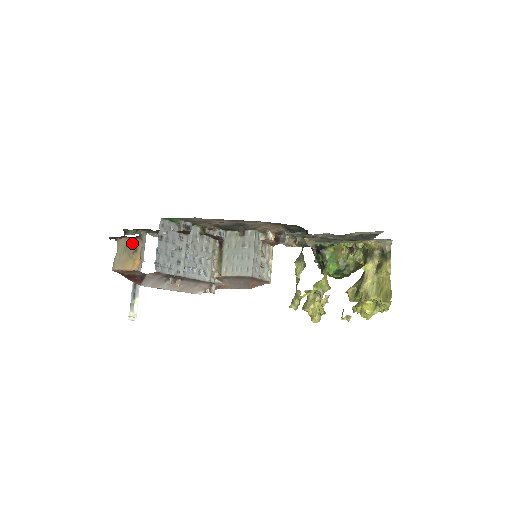
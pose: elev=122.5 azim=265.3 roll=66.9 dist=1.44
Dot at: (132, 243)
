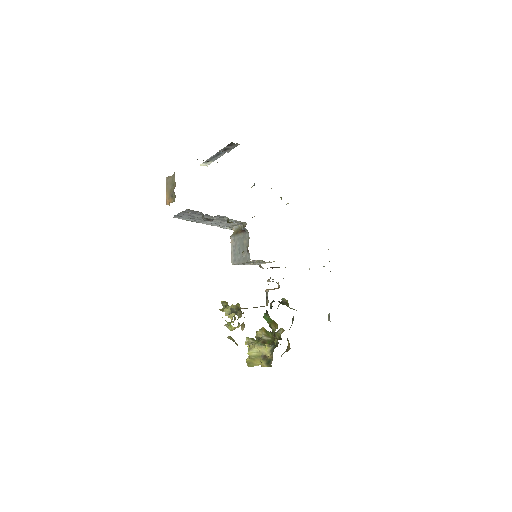
Dot at: (173, 191)
